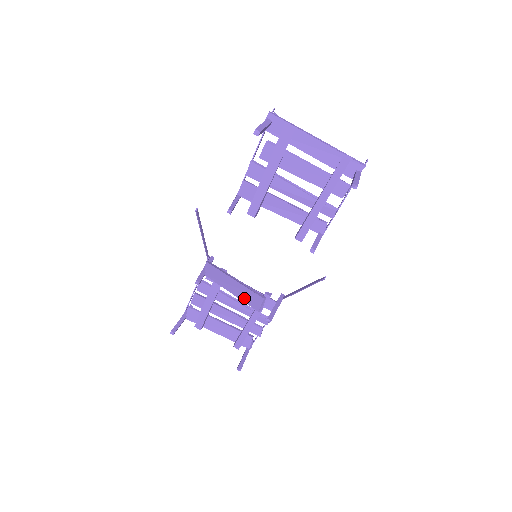
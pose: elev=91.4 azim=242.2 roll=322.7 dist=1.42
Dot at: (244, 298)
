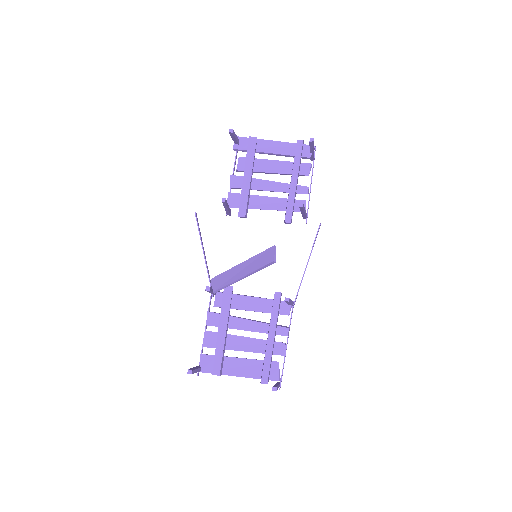
Dot at: (256, 266)
